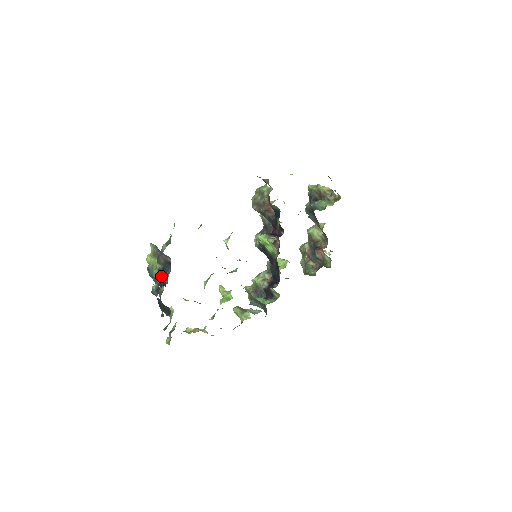
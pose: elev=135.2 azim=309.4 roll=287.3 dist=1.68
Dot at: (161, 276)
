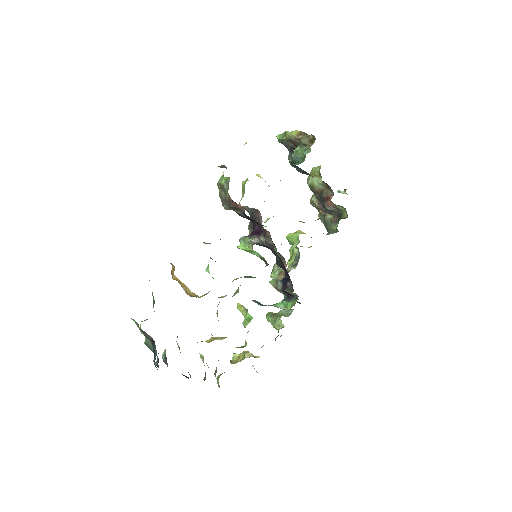
Dot at: occluded
